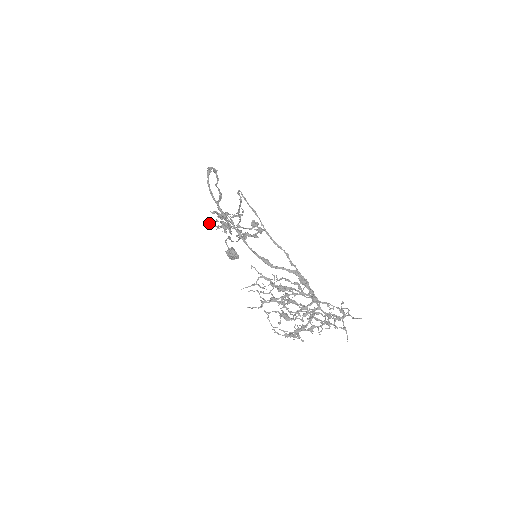
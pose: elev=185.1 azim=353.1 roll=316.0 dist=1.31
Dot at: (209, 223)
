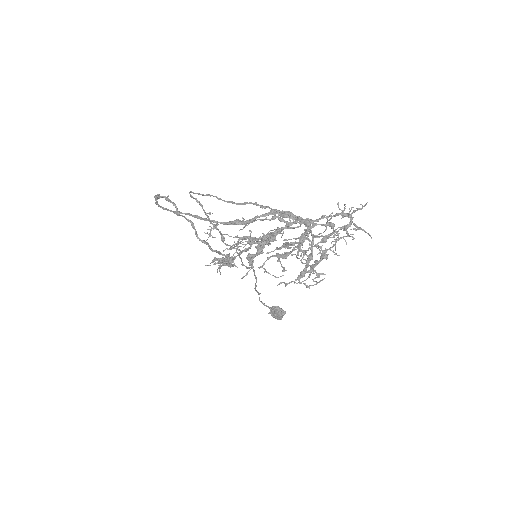
Dot at: (205, 265)
